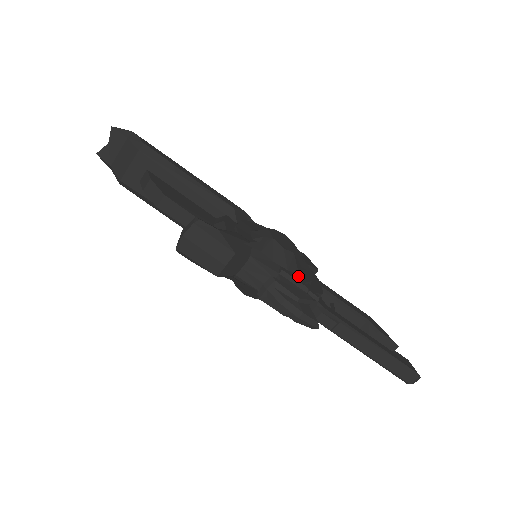
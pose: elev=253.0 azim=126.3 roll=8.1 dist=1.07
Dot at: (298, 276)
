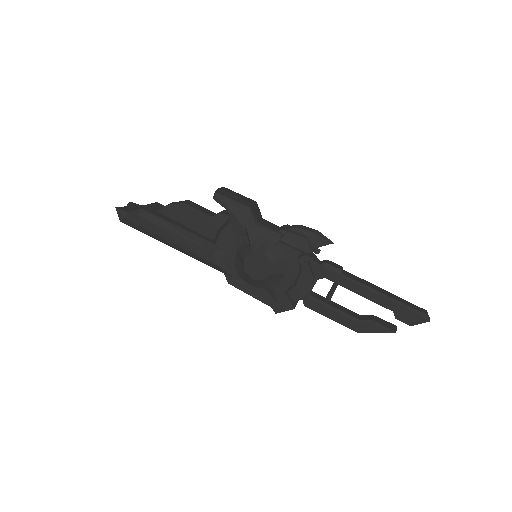
Dot at: occluded
